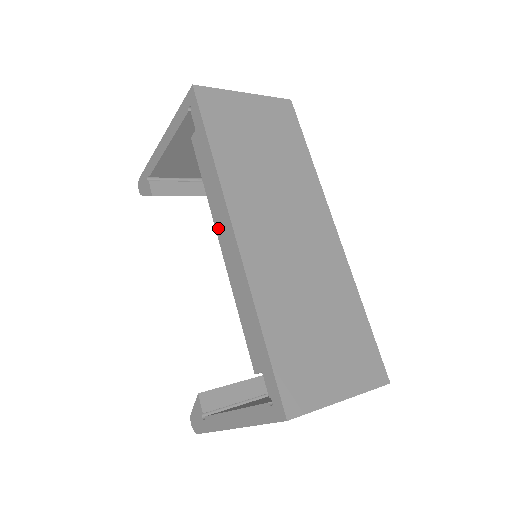
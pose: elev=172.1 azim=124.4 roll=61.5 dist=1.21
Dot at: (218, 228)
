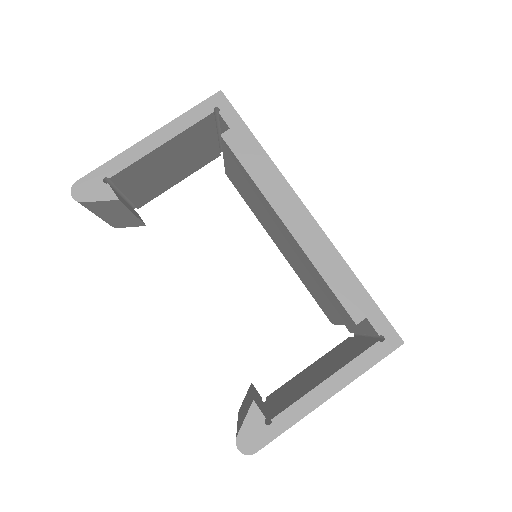
Dot at: (281, 211)
